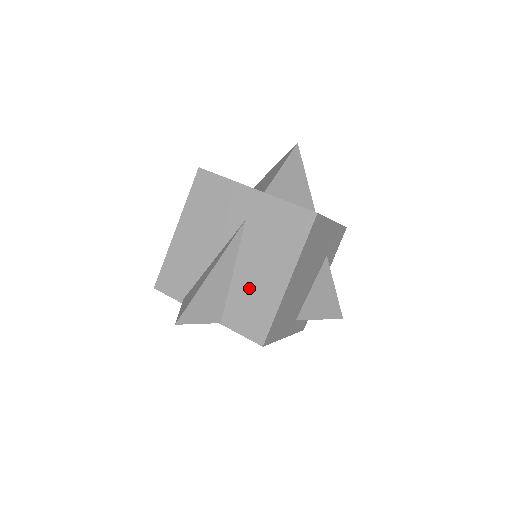
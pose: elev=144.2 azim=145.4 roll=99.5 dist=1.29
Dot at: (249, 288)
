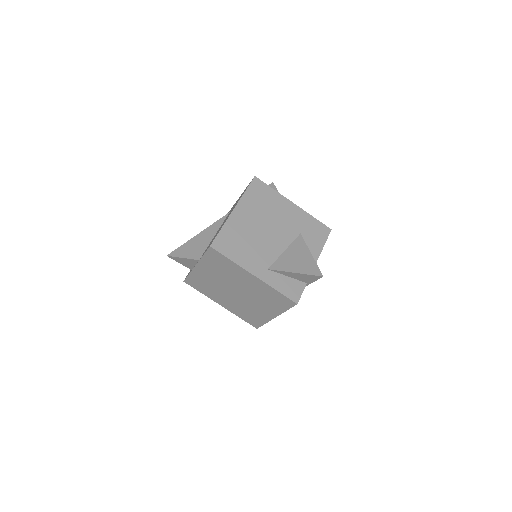
Dot at: occluded
